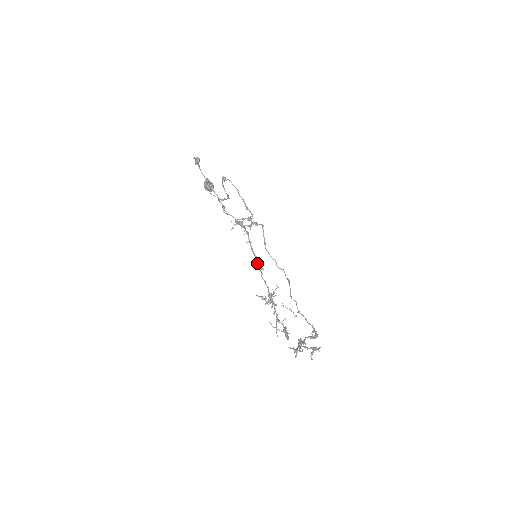
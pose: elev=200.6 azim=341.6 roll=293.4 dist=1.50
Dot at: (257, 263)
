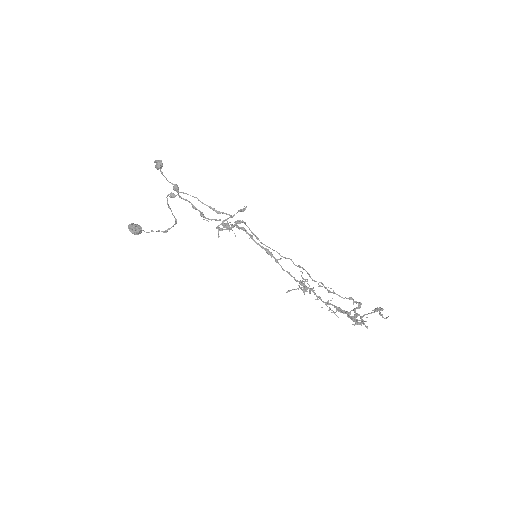
Dot at: occluded
